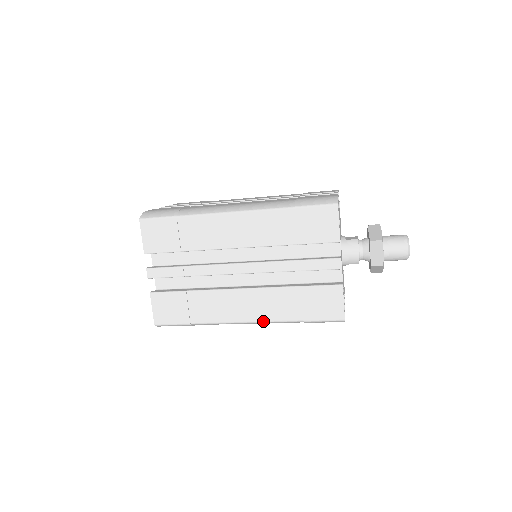
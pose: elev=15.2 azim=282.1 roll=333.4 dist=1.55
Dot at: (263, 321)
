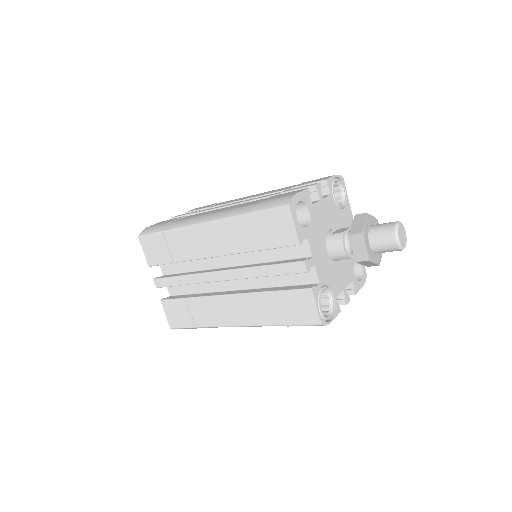
Dot at: (250, 325)
